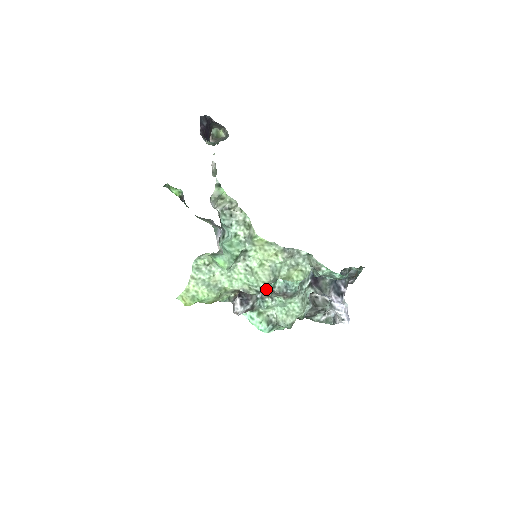
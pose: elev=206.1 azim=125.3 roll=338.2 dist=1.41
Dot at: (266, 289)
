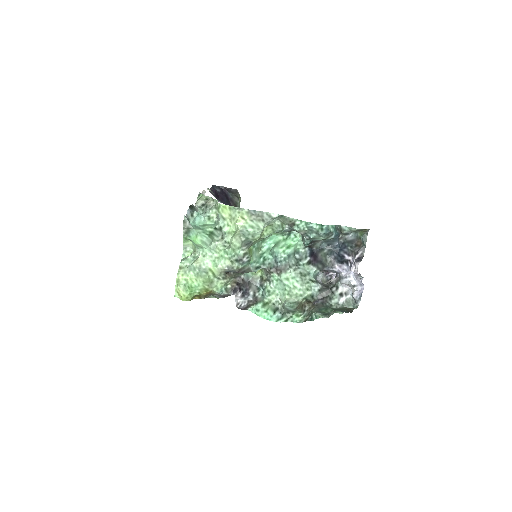
Dot at: (253, 264)
